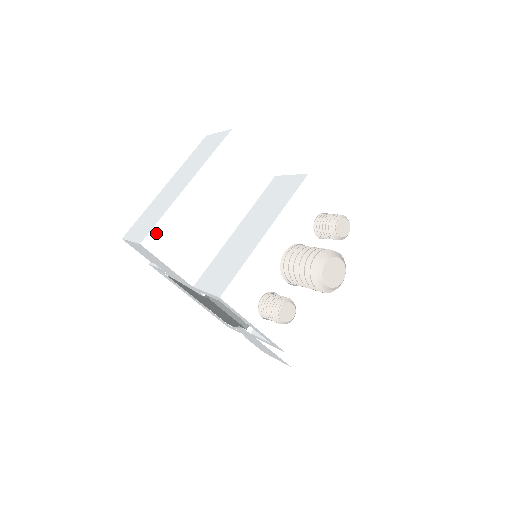
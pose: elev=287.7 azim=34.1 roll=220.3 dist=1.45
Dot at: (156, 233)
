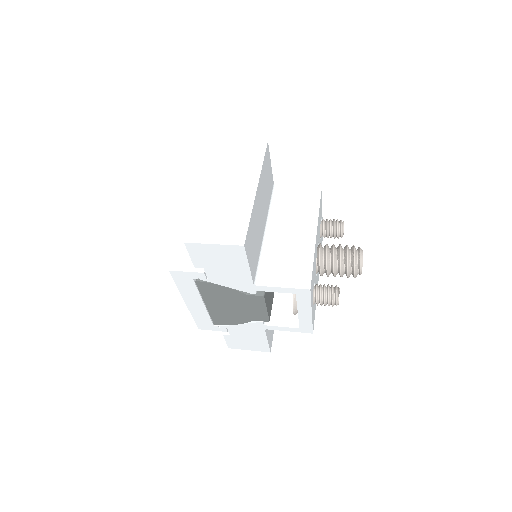
Dot at: (248, 235)
